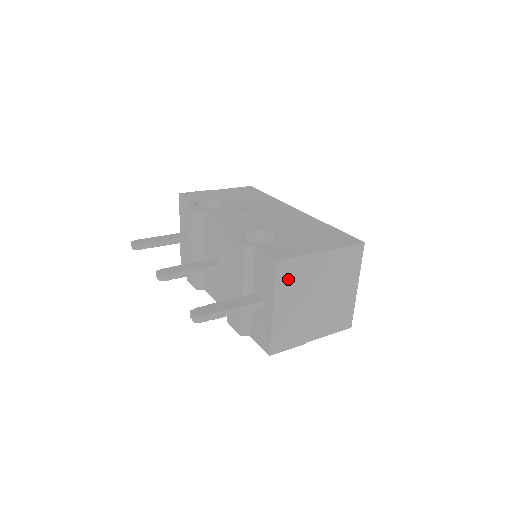
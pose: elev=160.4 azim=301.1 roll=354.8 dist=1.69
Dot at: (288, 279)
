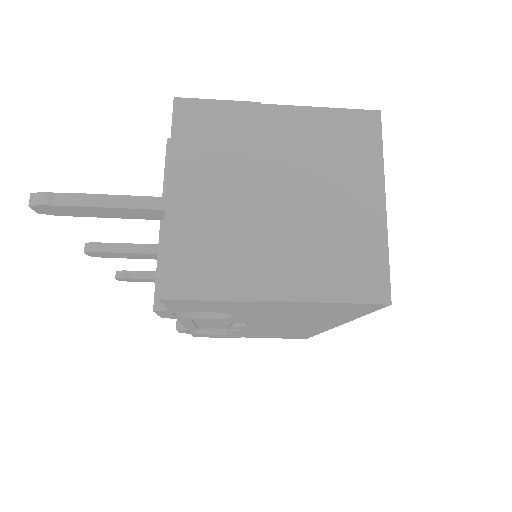
Dot at: (201, 138)
